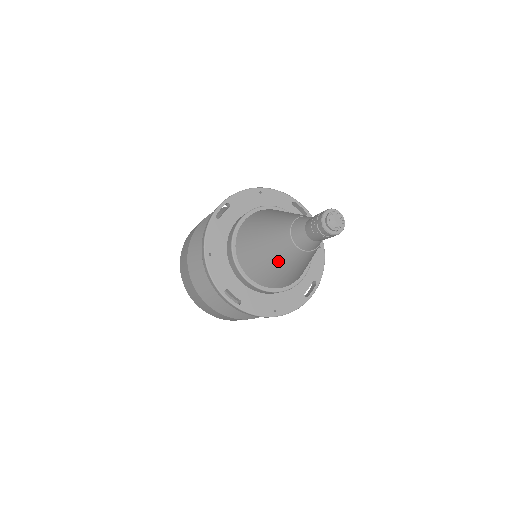
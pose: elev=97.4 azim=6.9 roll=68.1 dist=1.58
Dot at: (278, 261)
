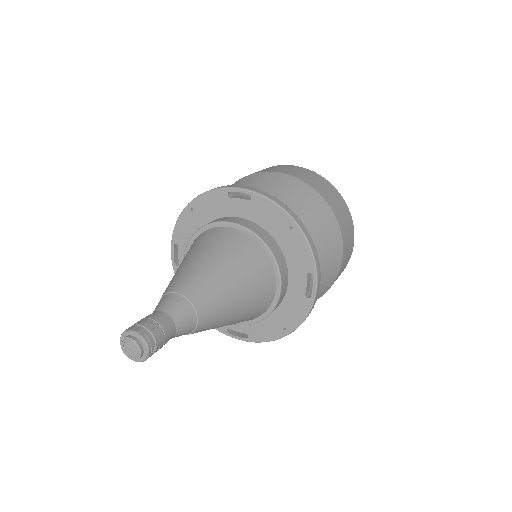
Dot at: occluded
